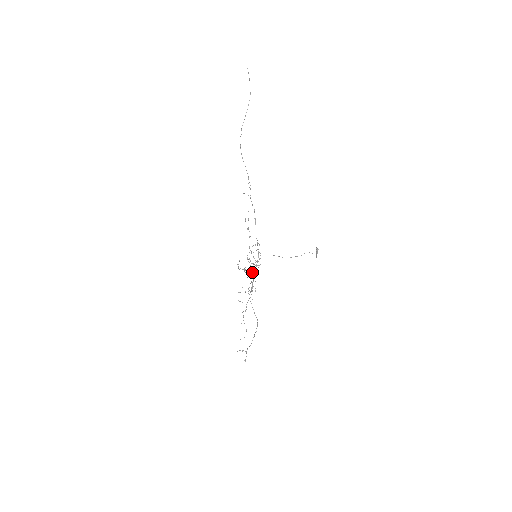
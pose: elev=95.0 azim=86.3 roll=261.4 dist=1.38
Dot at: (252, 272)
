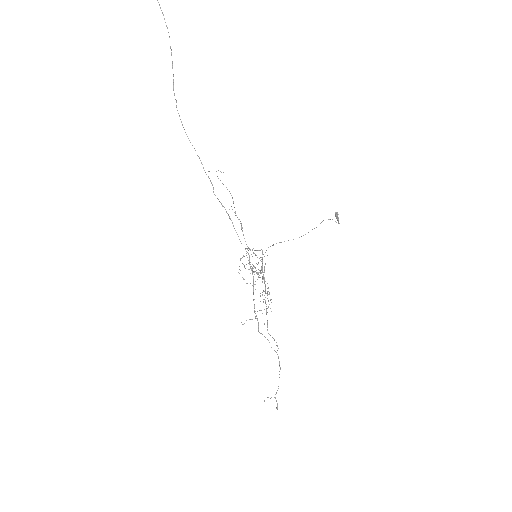
Dot at: (261, 270)
